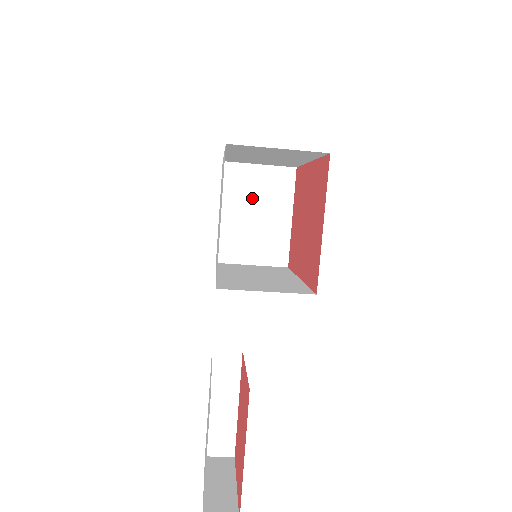
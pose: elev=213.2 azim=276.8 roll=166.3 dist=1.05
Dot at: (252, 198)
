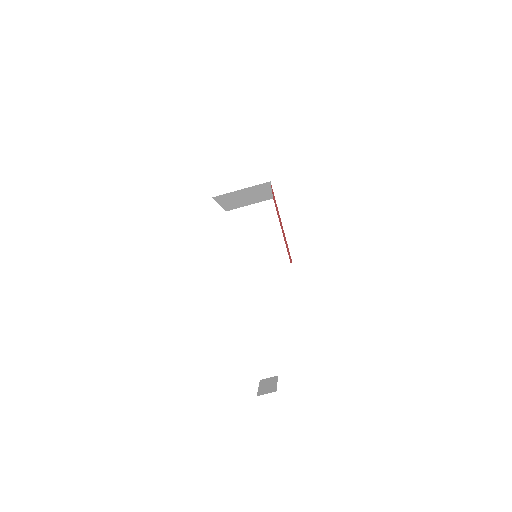
Dot at: (252, 227)
